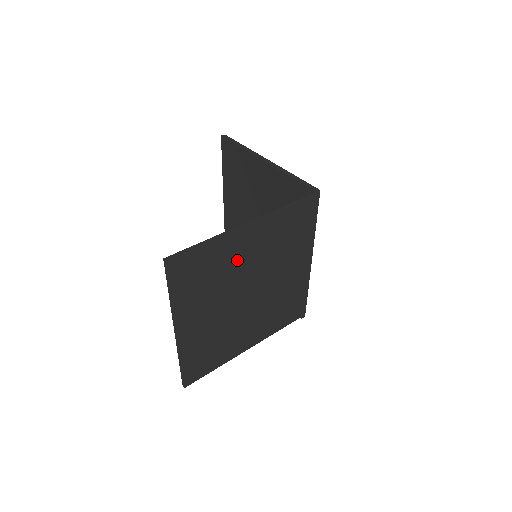
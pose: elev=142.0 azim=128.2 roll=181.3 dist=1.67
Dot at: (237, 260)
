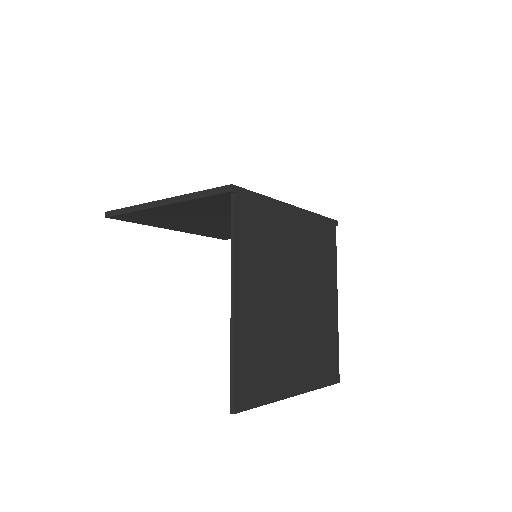
Dot at: (261, 316)
